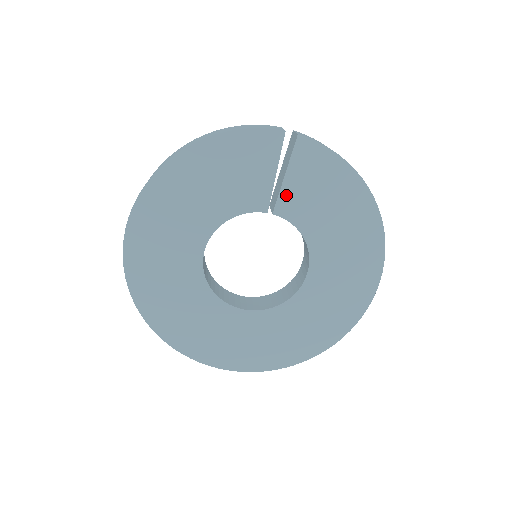
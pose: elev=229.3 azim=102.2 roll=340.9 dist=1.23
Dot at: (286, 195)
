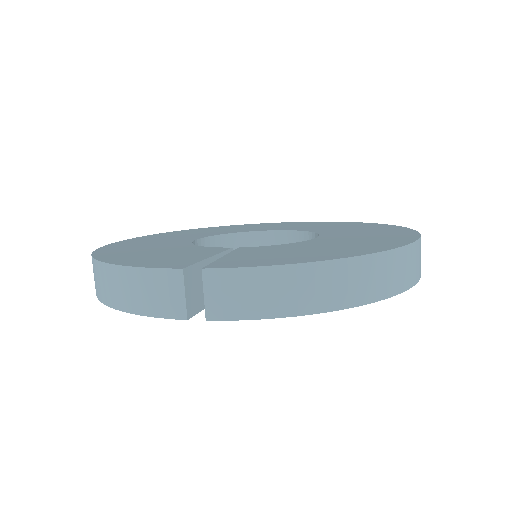
Dot at: occluded
